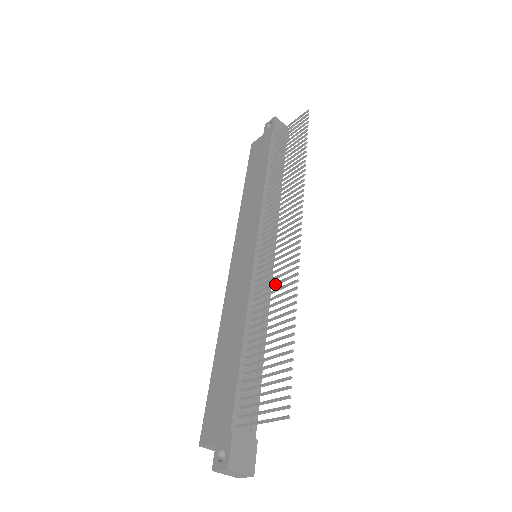
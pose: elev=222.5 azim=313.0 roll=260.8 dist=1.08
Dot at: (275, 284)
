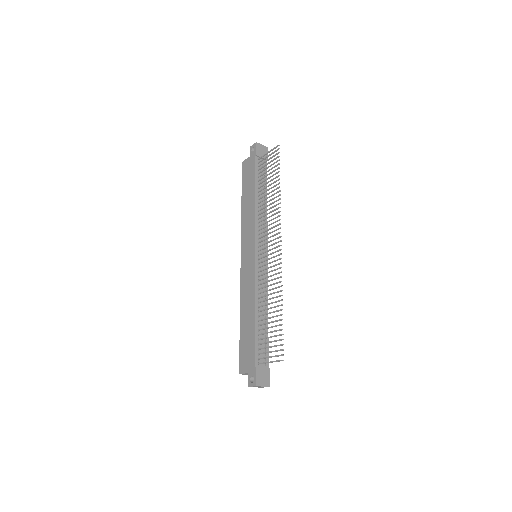
Dot at: (269, 281)
